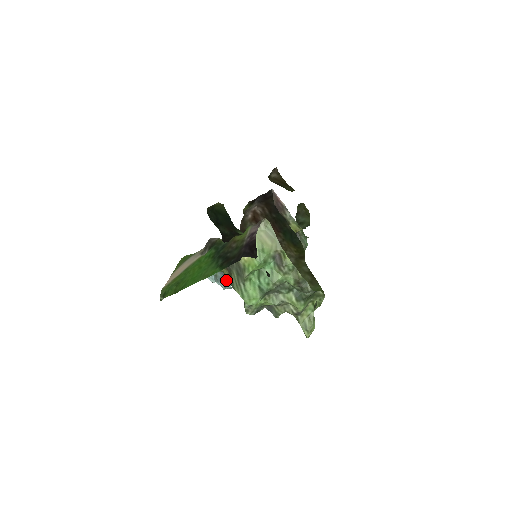
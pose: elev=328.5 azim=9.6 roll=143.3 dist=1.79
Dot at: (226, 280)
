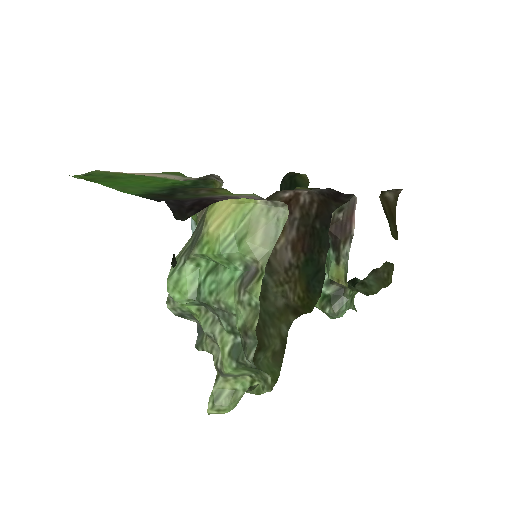
Dot at: occluded
